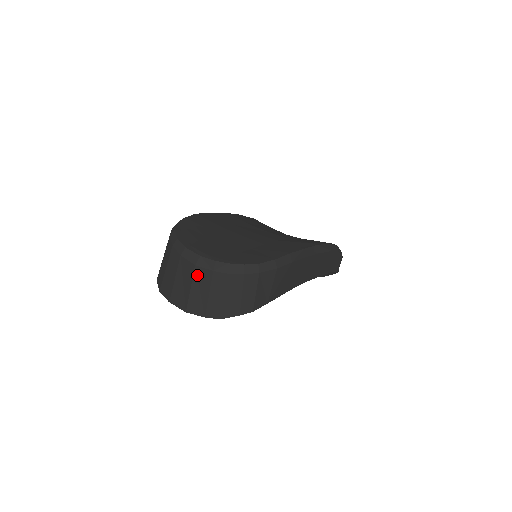
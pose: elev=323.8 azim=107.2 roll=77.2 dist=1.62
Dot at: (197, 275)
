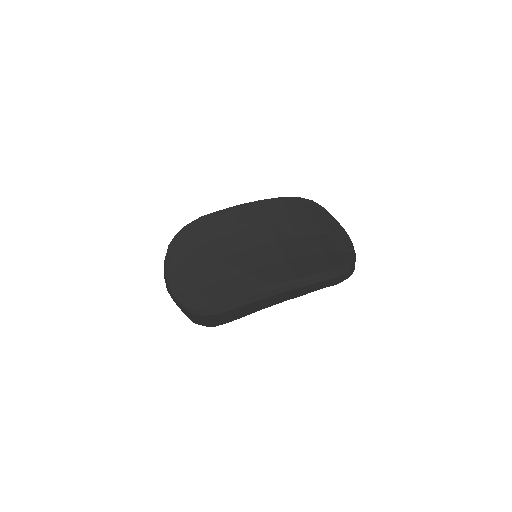
Dot at: occluded
